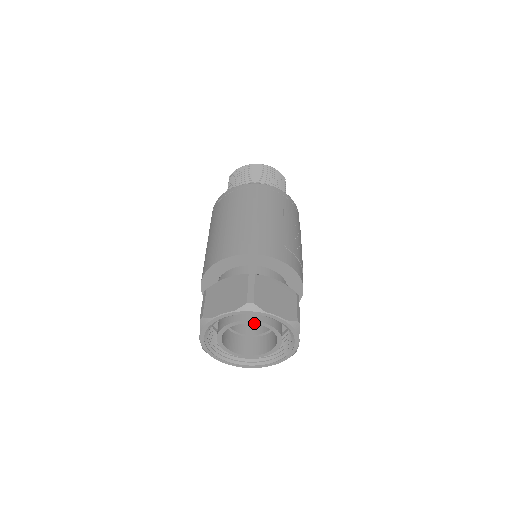
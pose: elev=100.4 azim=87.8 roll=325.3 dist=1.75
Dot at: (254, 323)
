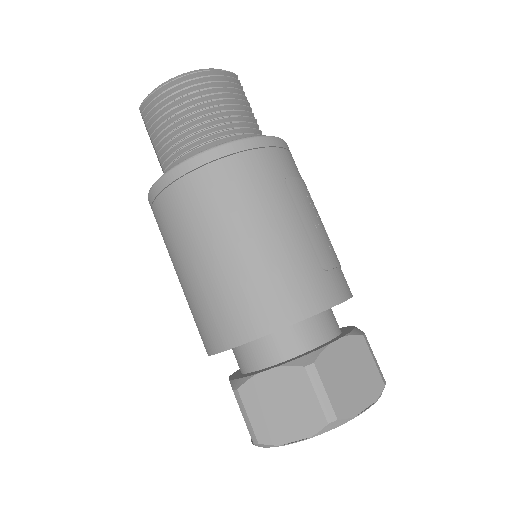
Dot at: occluded
